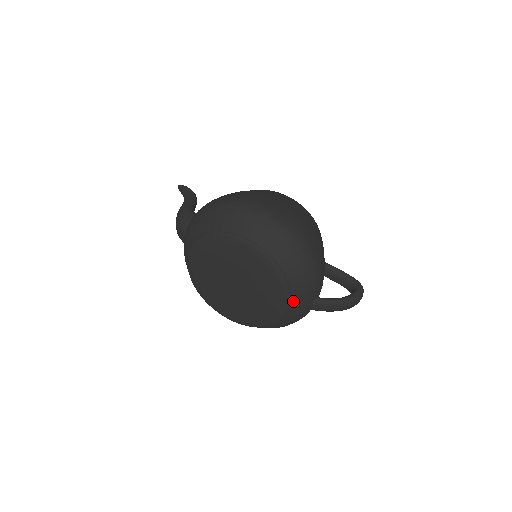
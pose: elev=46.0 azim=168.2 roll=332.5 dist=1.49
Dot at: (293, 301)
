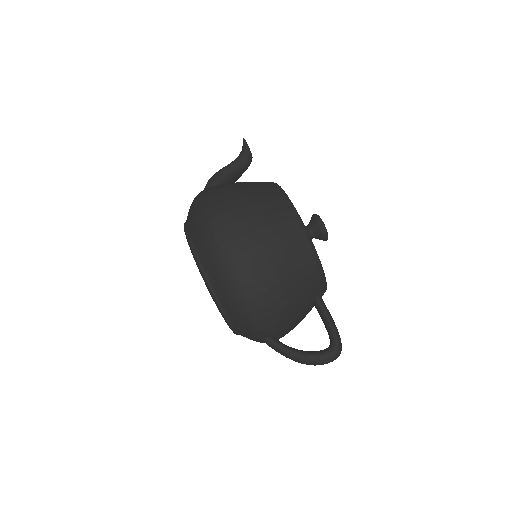
Dot at: (237, 329)
